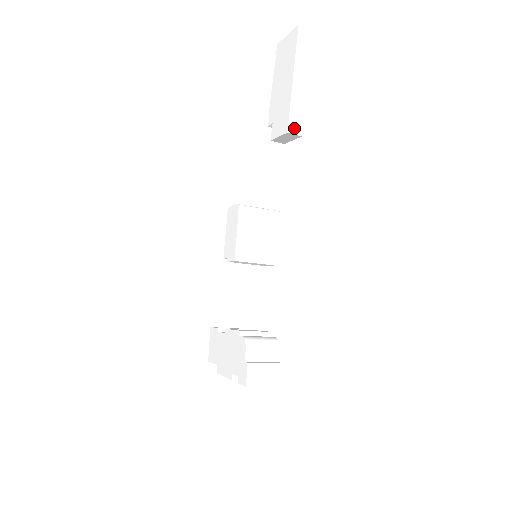
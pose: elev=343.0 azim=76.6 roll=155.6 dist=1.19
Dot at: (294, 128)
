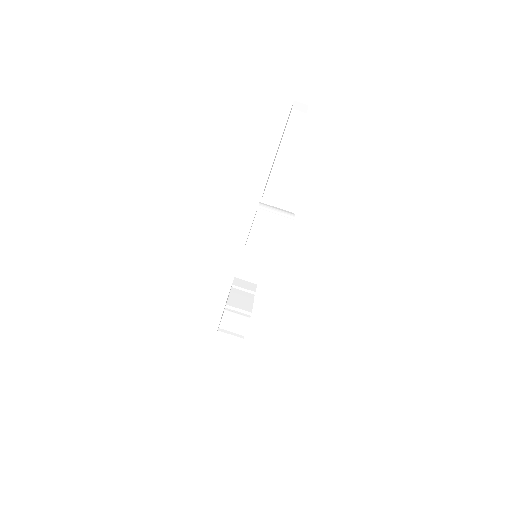
Dot at: (268, 198)
